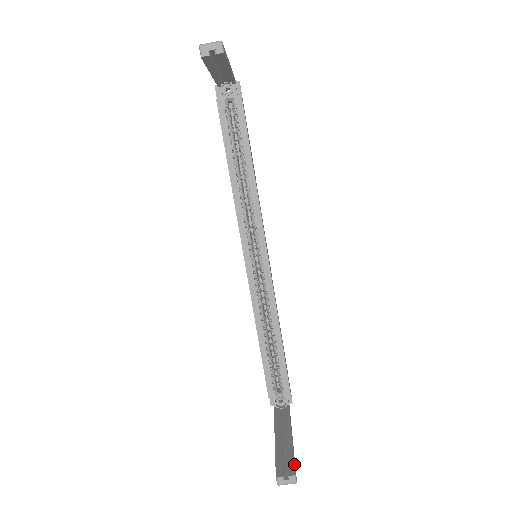
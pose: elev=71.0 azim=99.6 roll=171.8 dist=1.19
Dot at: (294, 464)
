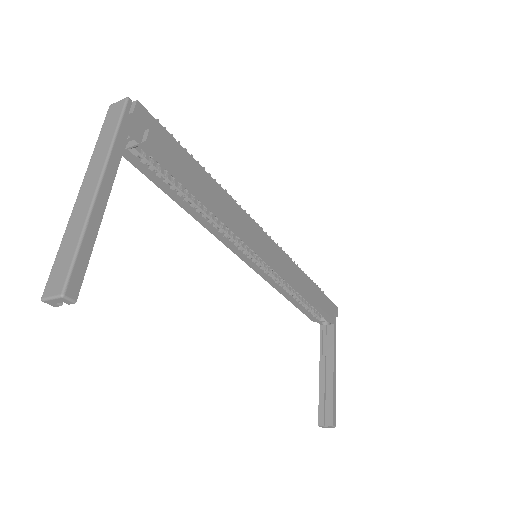
Dot at: (333, 413)
